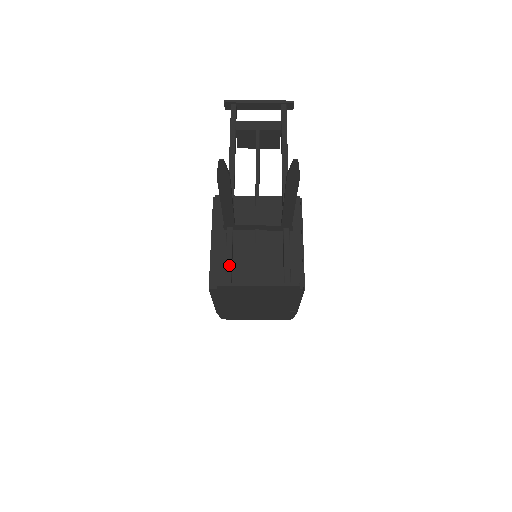
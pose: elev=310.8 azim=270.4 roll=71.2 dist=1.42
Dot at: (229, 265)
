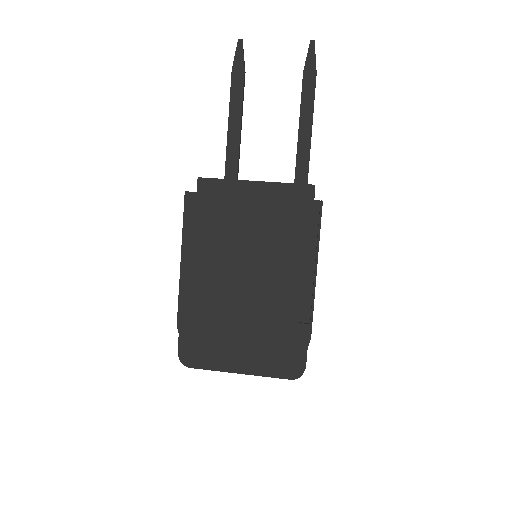
Dot at: occluded
